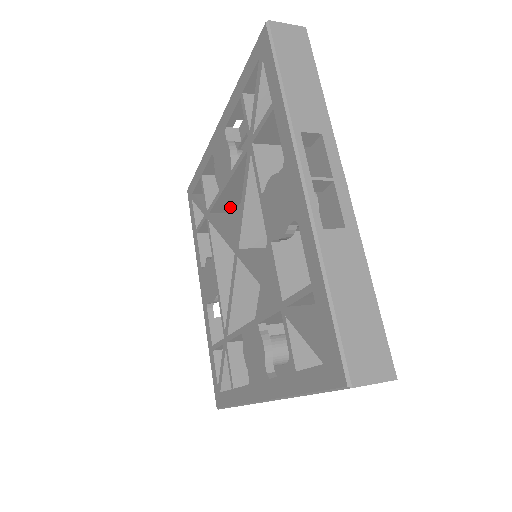
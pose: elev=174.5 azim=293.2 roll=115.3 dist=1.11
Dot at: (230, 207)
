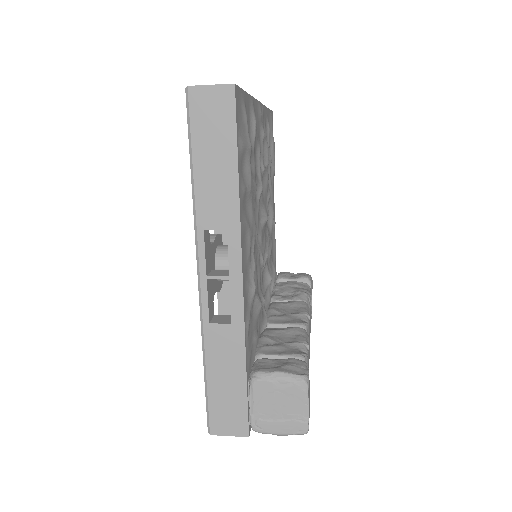
Dot at: occluded
